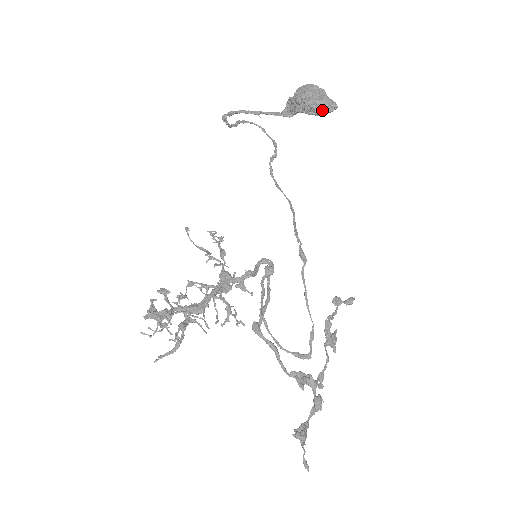
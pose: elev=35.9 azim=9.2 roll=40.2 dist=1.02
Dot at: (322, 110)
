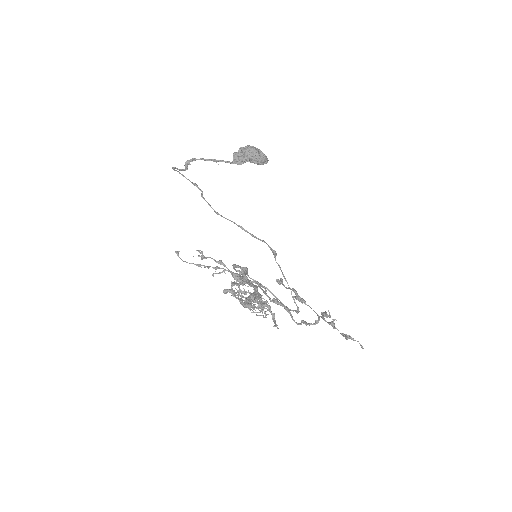
Dot at: (266, 161)
